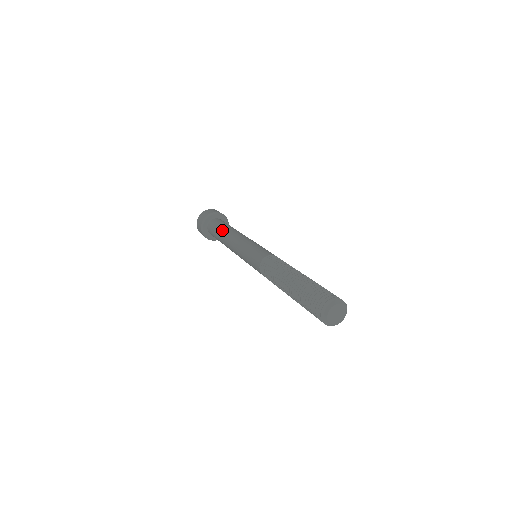
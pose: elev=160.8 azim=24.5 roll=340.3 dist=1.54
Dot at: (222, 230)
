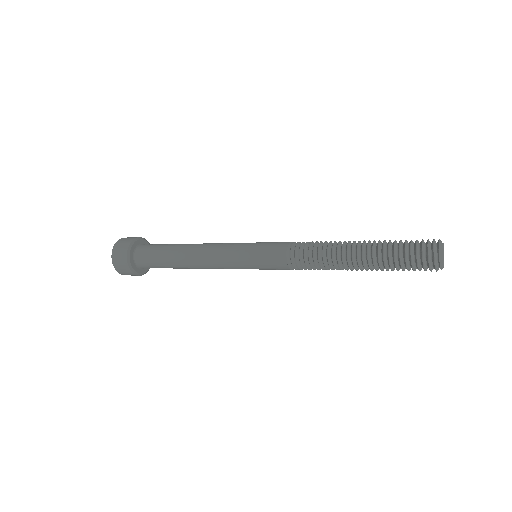
Dot at: (173, 257)
